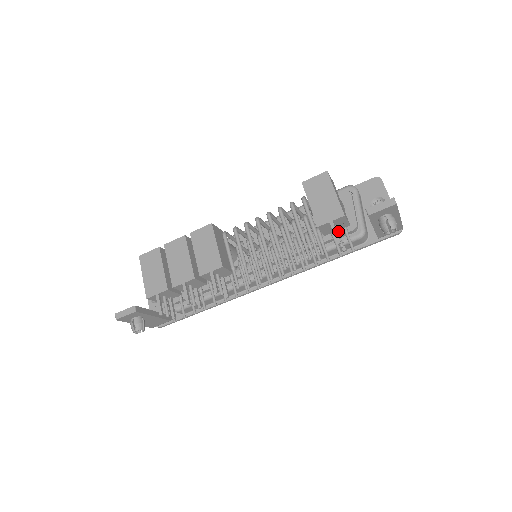
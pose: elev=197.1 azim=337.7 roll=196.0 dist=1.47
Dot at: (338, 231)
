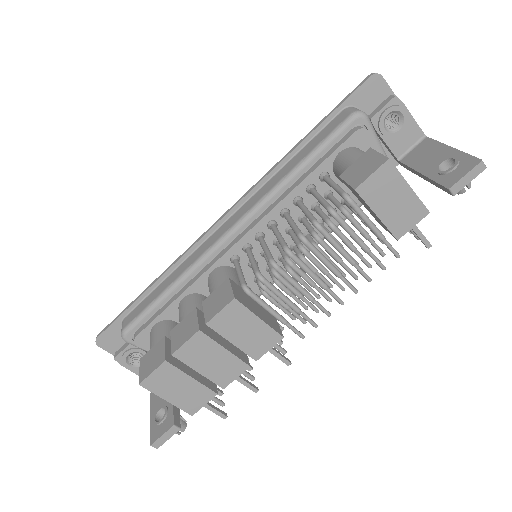
Dot at: occluded
